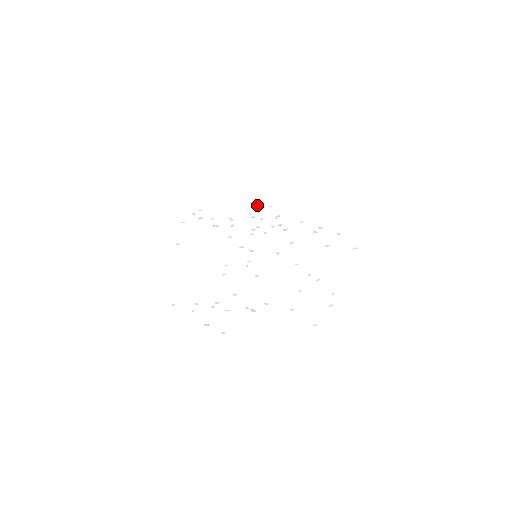
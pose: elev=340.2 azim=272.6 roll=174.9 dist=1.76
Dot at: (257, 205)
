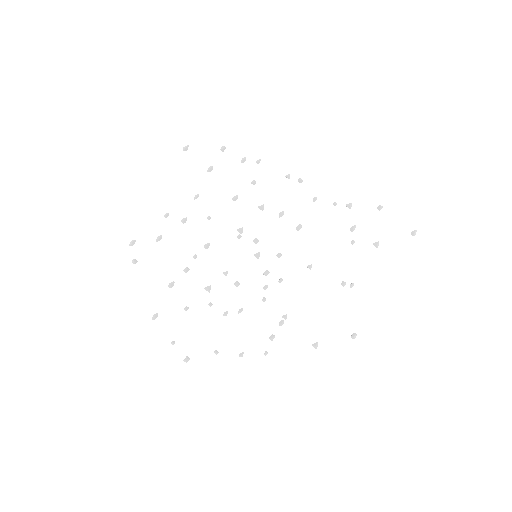
Dot at: (209, 171)
